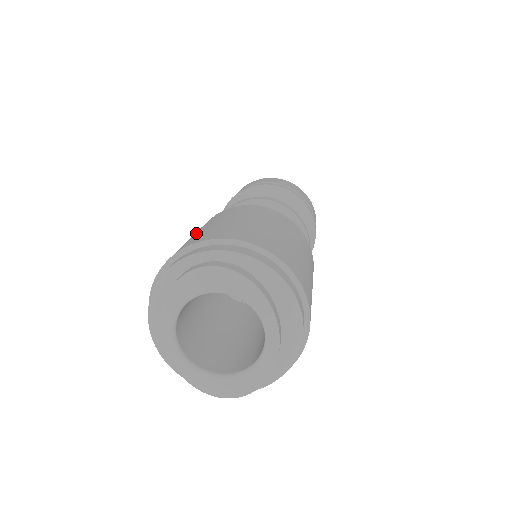
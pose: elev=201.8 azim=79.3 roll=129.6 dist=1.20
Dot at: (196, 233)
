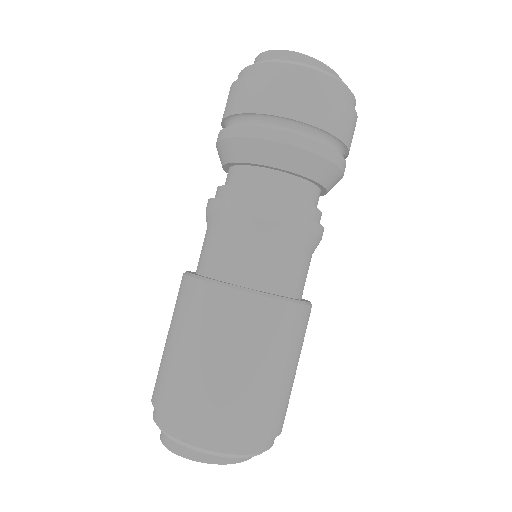
Dot at: (167, 349)
